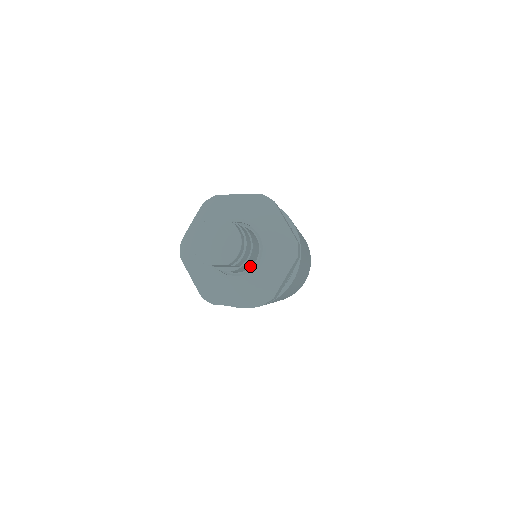
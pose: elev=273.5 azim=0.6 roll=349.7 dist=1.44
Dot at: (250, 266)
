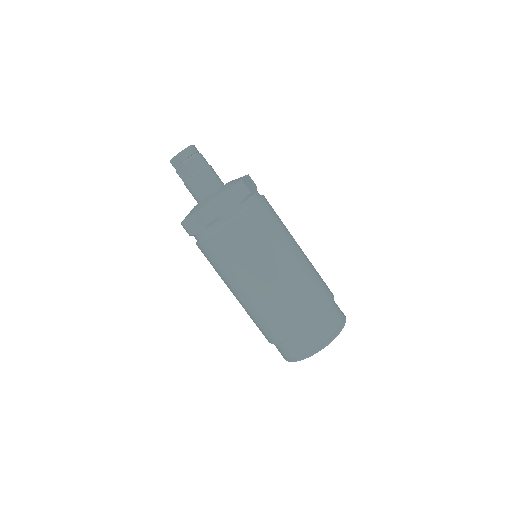
Dot at: (208, 193)
